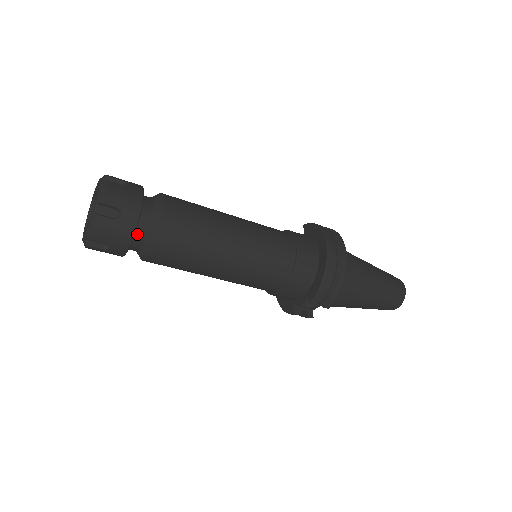
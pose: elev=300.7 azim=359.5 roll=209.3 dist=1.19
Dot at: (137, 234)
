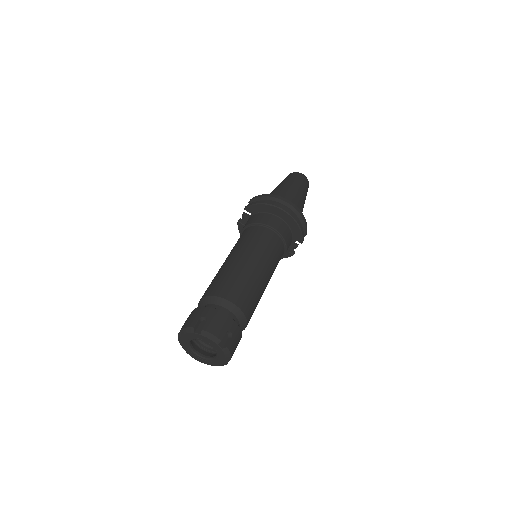
Dot at: occluded
